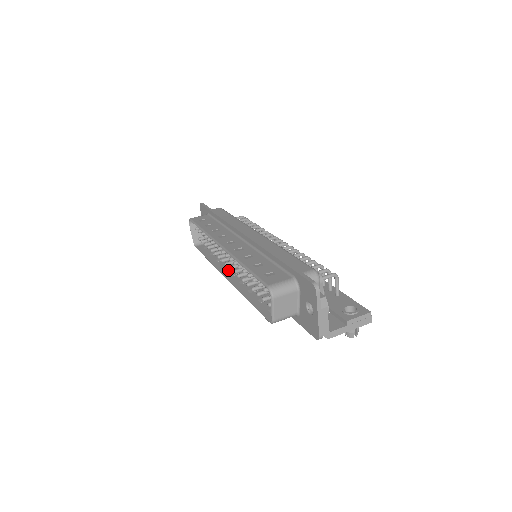
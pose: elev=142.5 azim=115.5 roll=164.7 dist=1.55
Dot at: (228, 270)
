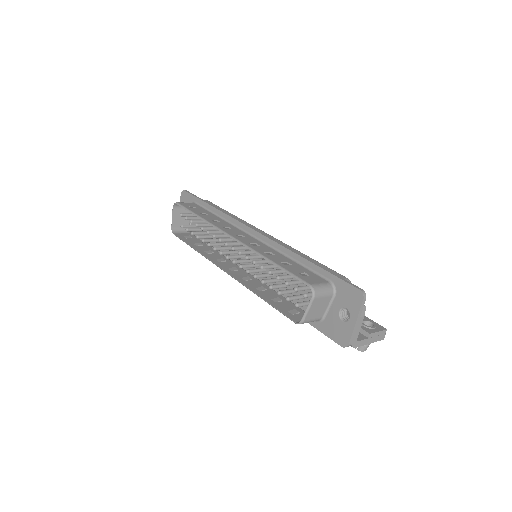
Dot at: (224, 264)
